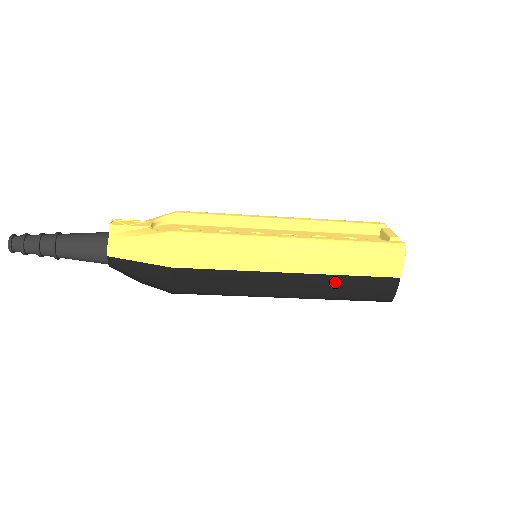
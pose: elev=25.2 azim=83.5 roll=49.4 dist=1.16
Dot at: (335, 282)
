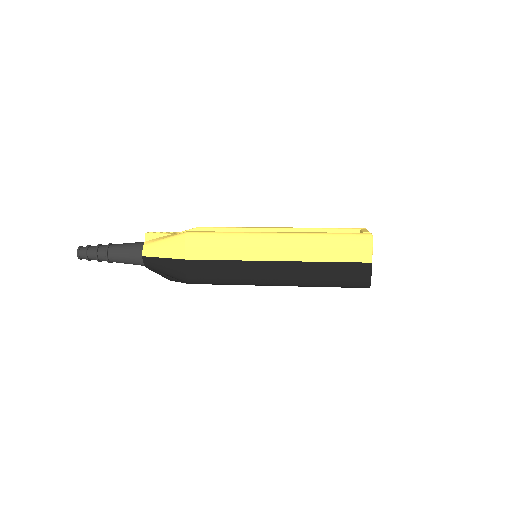
Dot at: (316, 268)
